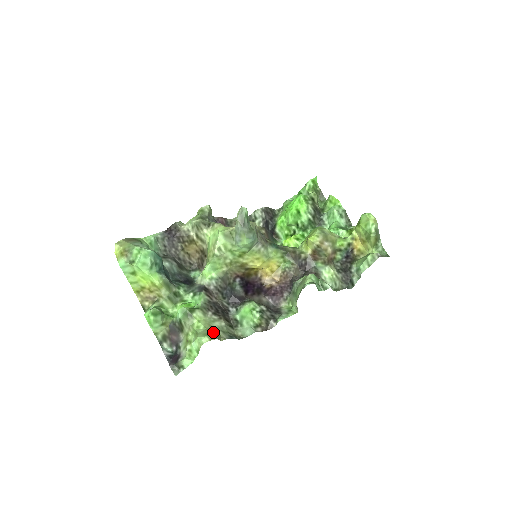
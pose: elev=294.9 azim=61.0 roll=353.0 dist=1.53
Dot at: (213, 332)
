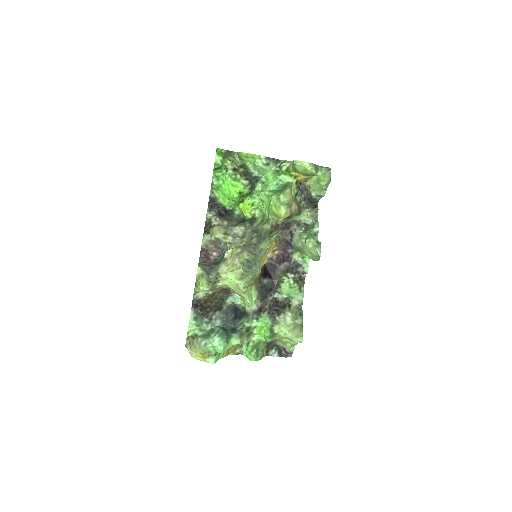
Dot at: (298, 330)
